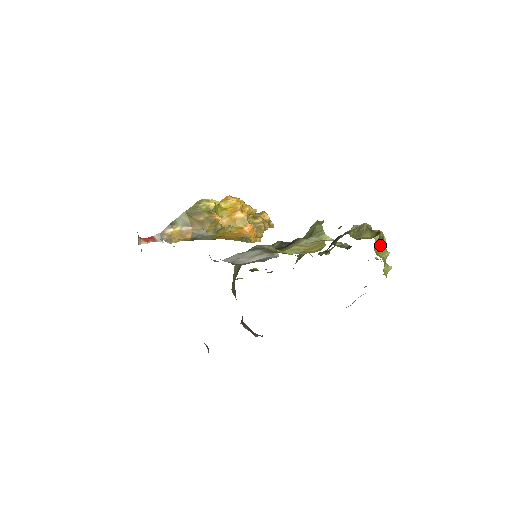
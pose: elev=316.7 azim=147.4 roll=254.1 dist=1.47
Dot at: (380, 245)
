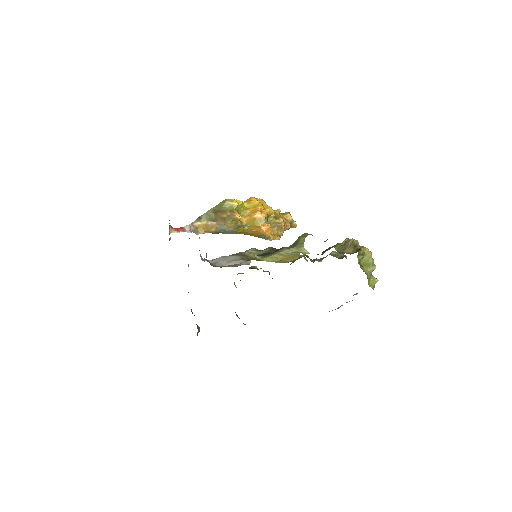
Dot at: (365, 260)
